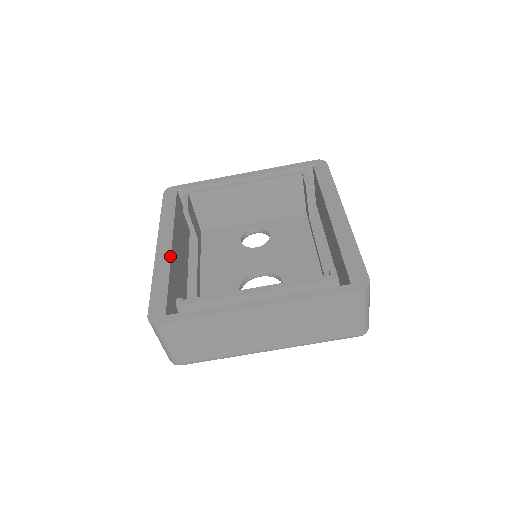
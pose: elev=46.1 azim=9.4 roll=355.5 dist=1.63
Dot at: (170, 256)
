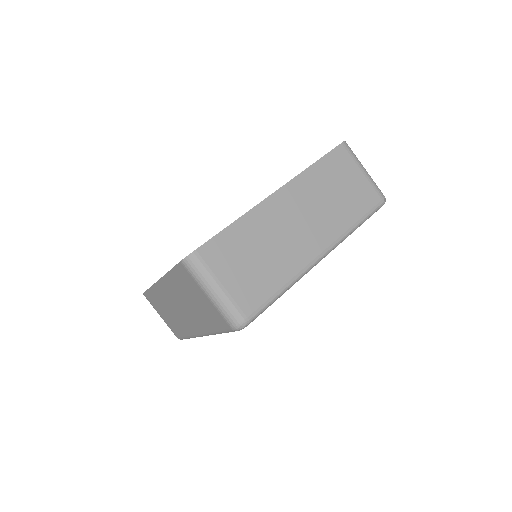
Dot at: occluded
